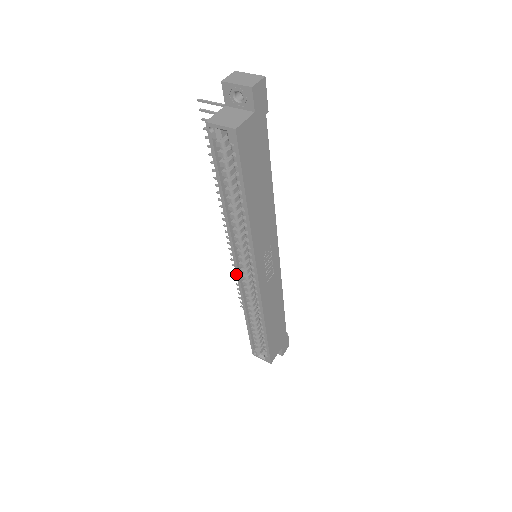
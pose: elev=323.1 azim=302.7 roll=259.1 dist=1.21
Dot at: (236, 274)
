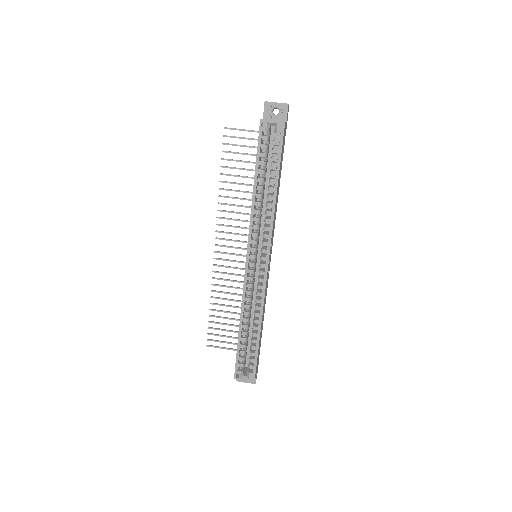
Dot at: (245, 267)
